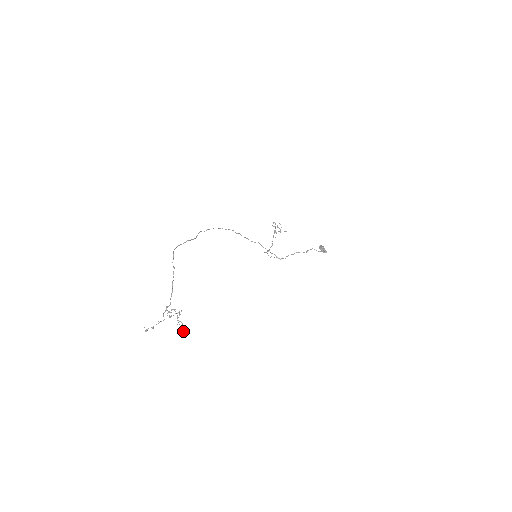
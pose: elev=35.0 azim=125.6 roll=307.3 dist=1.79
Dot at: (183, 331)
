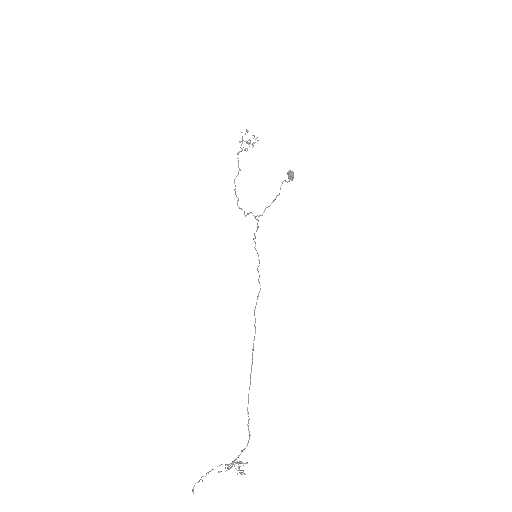
Dot at: (242, 474)
